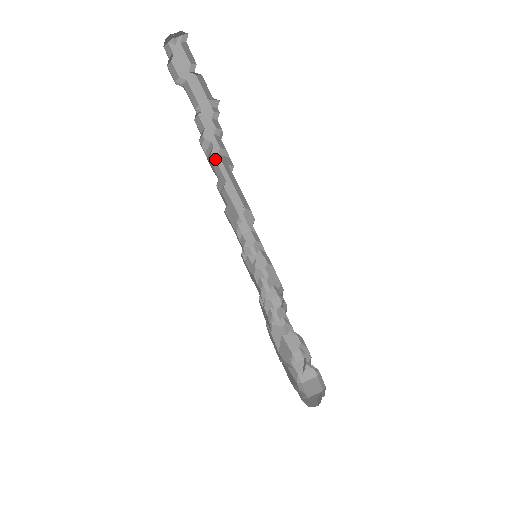
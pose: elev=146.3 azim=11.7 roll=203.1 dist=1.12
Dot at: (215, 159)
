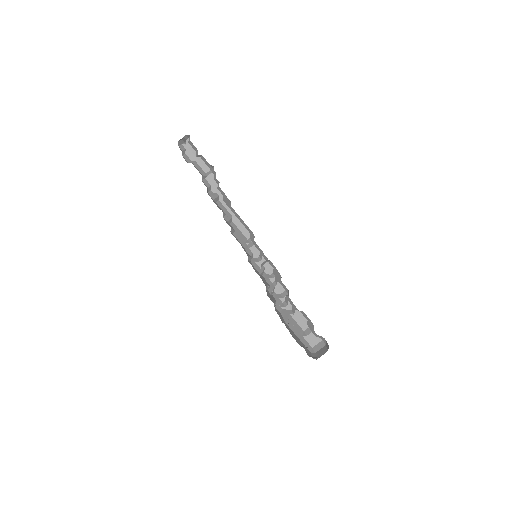
Dot at: (222, 204)
